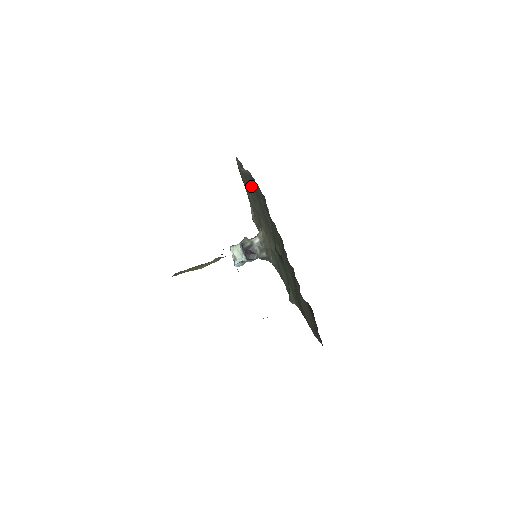
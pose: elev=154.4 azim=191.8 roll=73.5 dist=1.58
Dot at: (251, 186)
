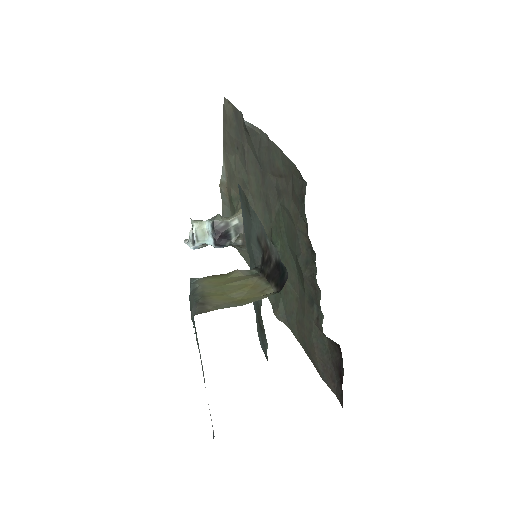
Dot at: (250, 149)
